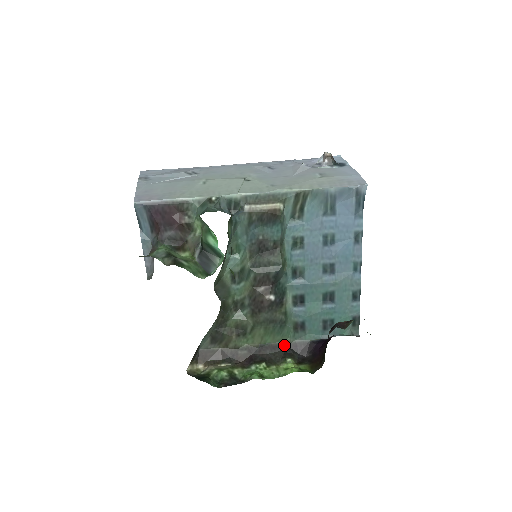
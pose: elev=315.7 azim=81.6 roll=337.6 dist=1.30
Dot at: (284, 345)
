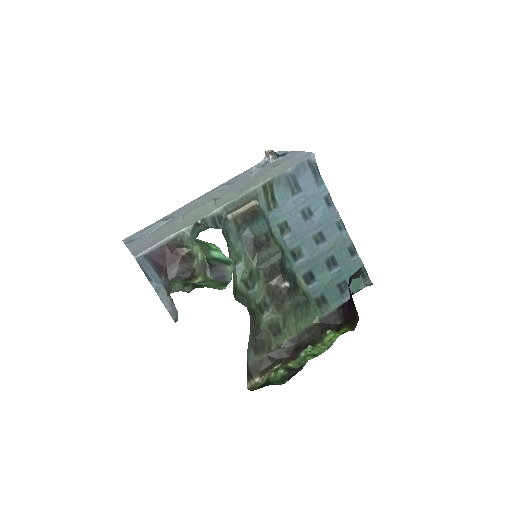
Dot at: (317, 324)
